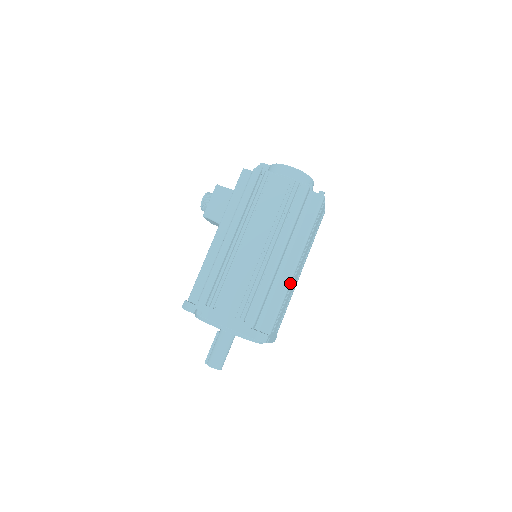
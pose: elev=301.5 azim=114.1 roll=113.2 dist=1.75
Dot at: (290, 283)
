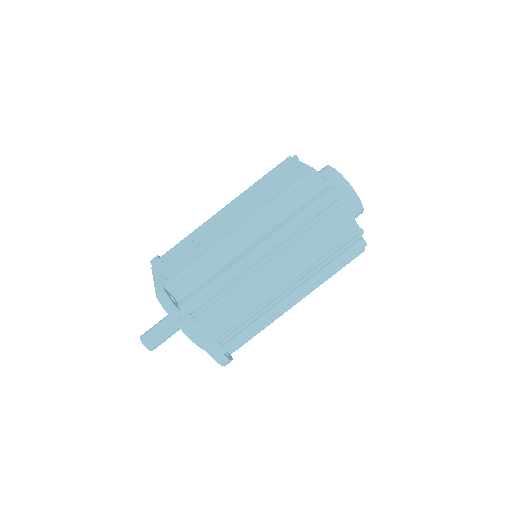
Dot at: (237, 268)
